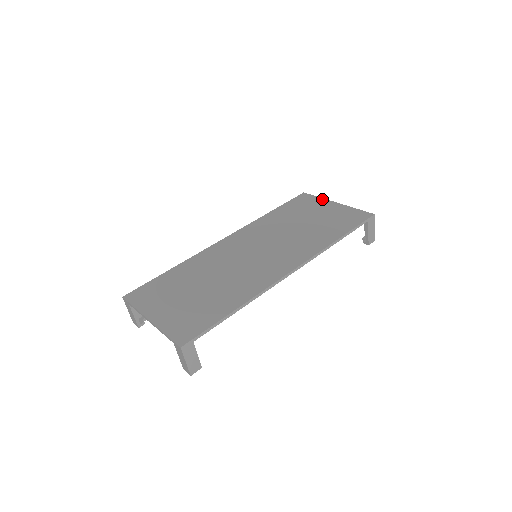
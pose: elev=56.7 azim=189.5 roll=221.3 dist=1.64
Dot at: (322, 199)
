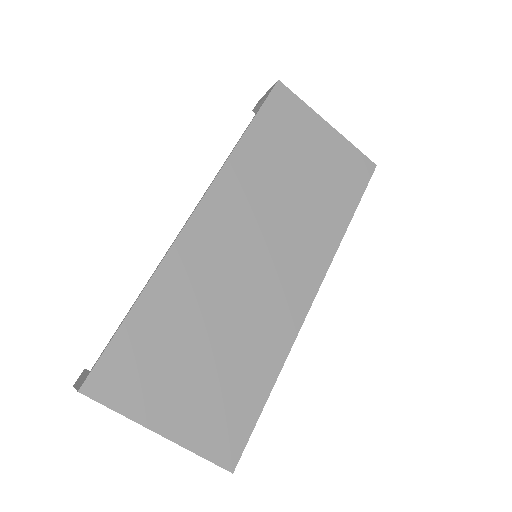
Dot at: (310, 110)
